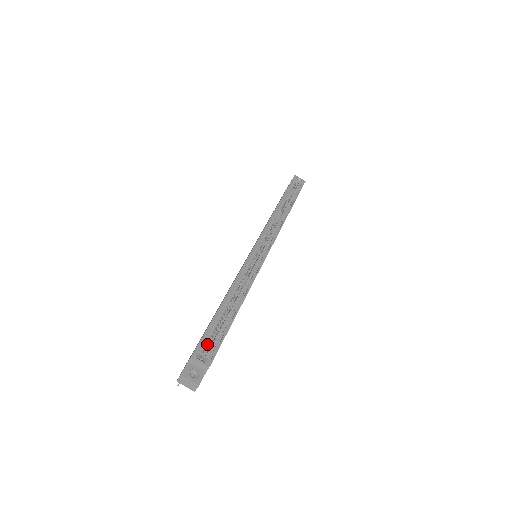
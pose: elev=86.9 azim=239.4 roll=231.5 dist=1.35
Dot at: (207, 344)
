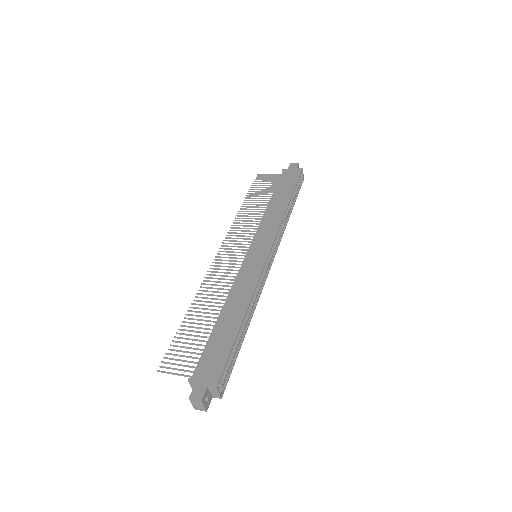
Dot at: occluded
